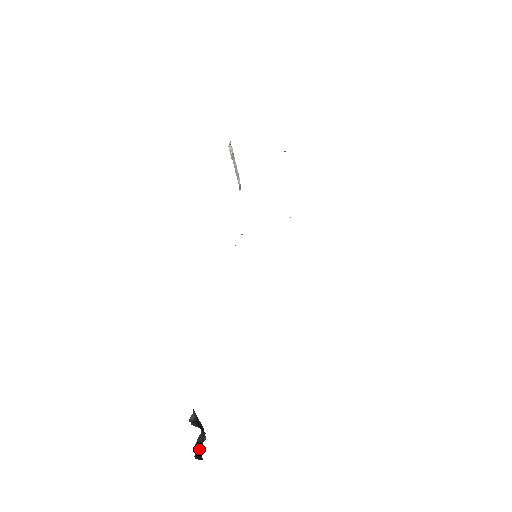
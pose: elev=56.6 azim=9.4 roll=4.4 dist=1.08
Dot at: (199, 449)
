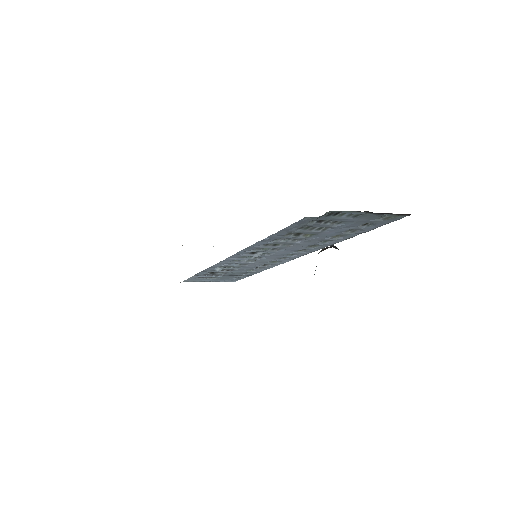
Dot at: occluded
